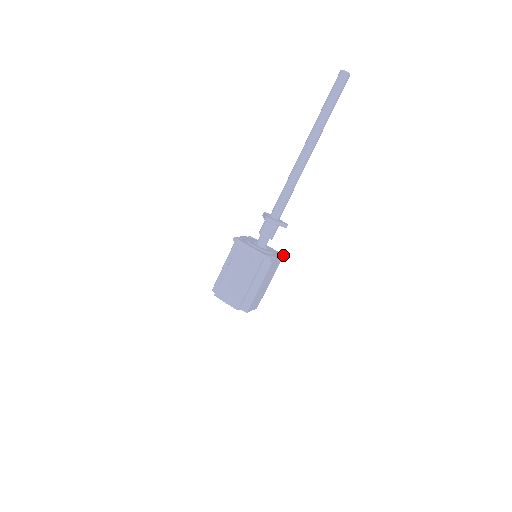
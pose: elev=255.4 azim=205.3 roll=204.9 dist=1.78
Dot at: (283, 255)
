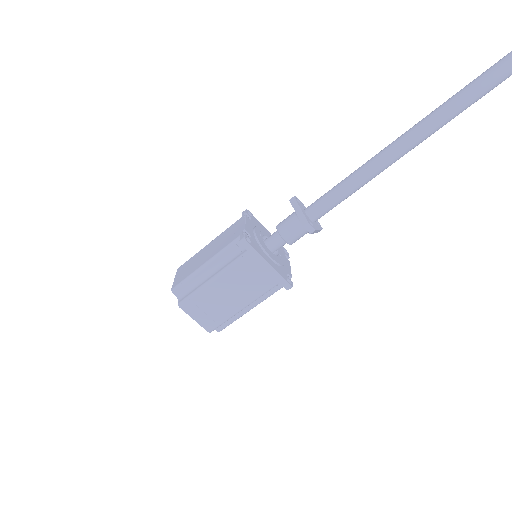
Dot at: (287, 252)
